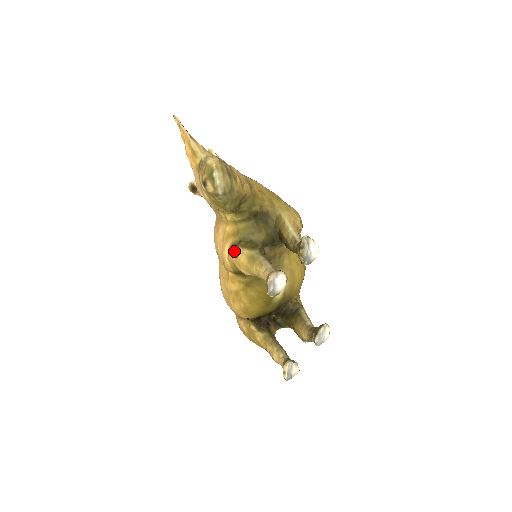
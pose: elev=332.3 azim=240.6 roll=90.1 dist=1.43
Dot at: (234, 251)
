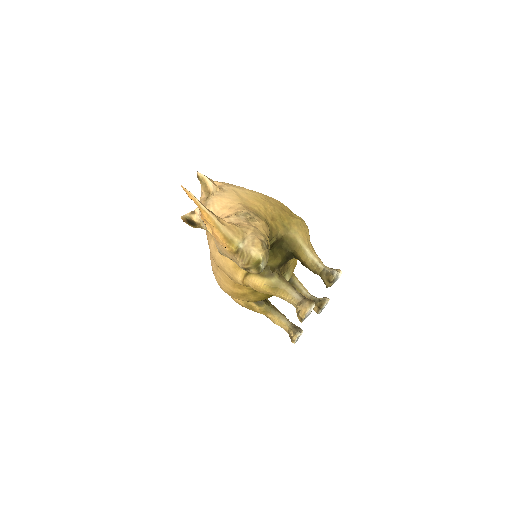
Dot at: (251, 279)
